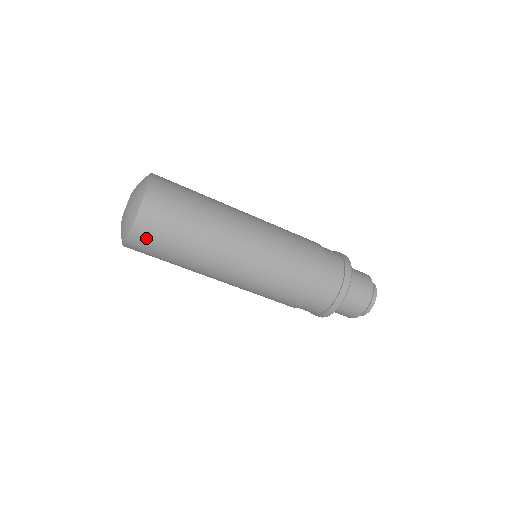
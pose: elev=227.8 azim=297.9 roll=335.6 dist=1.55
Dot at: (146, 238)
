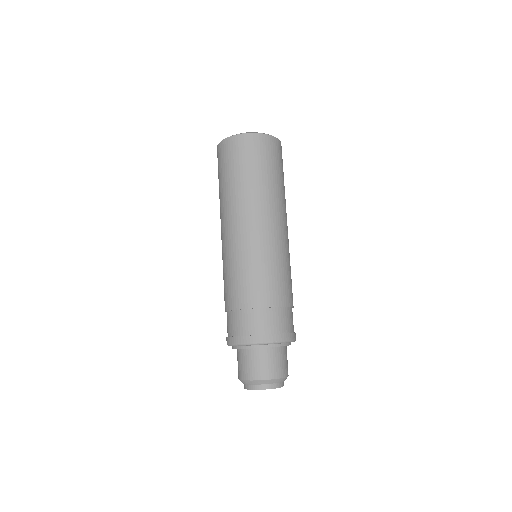
Dot at: (229, 150)
